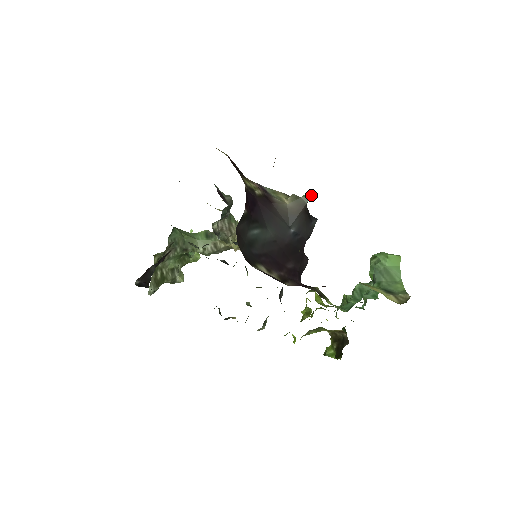
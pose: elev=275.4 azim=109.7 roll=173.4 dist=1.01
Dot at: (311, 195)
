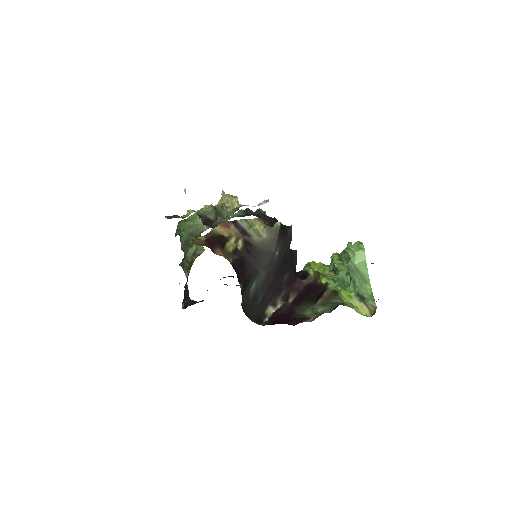
Dot at: (280, 224)
